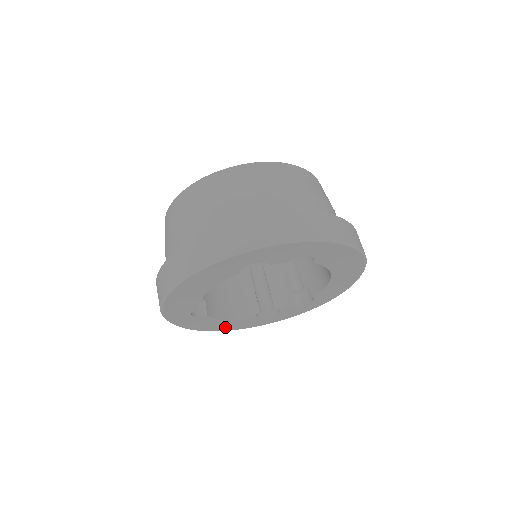
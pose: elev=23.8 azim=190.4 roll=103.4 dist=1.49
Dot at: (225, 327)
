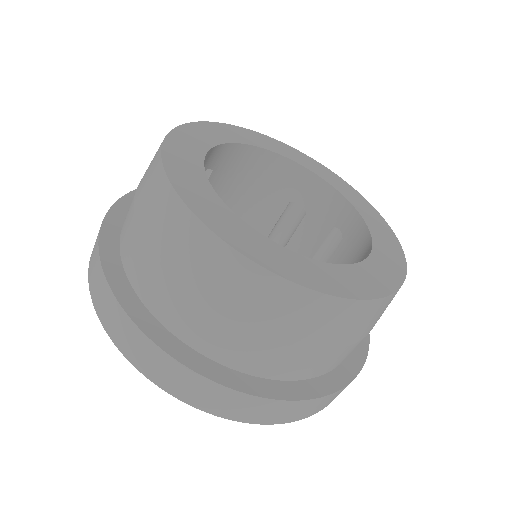
Dot at: occluded
